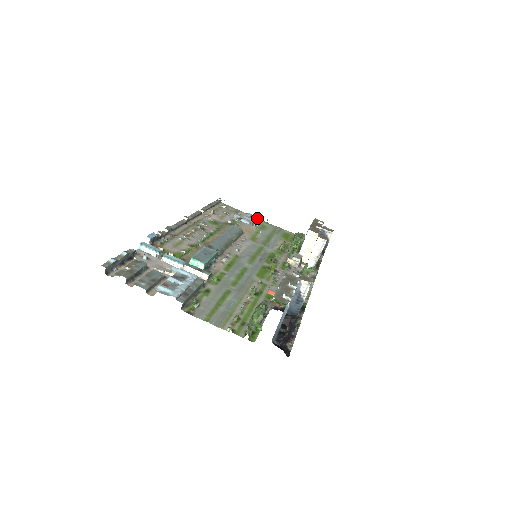
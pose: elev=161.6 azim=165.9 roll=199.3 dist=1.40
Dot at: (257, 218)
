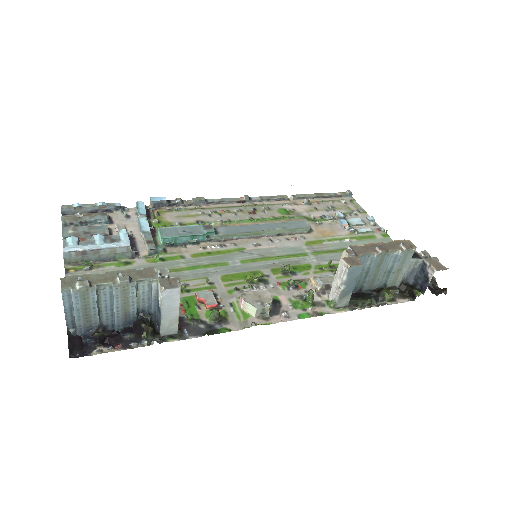
Dot at: (379, 226)
